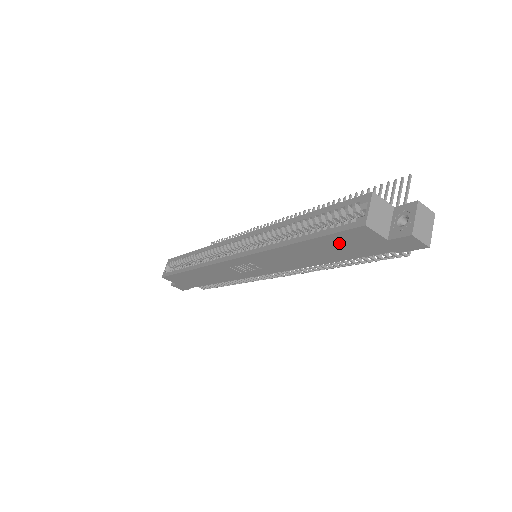
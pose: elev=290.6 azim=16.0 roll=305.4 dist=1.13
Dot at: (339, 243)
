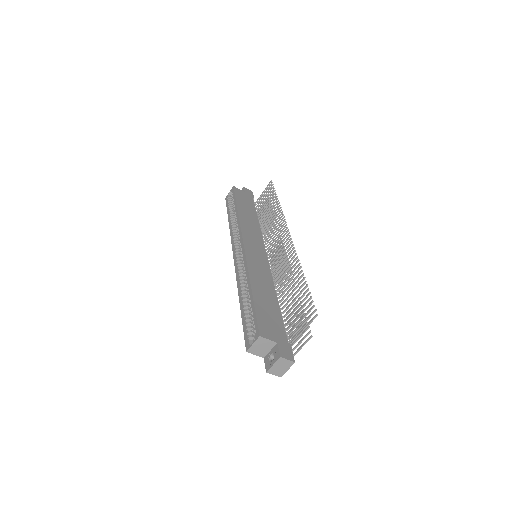
Dot at: occluded
